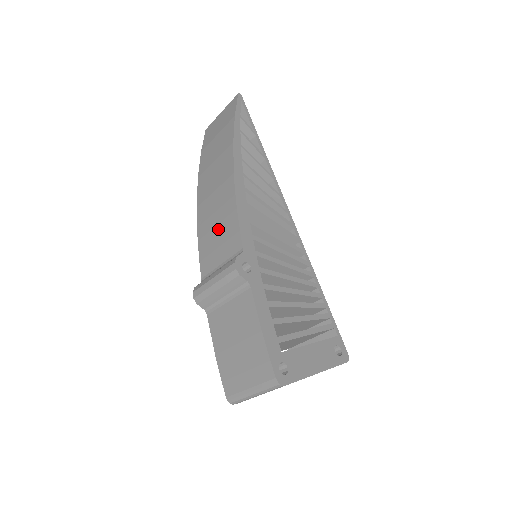
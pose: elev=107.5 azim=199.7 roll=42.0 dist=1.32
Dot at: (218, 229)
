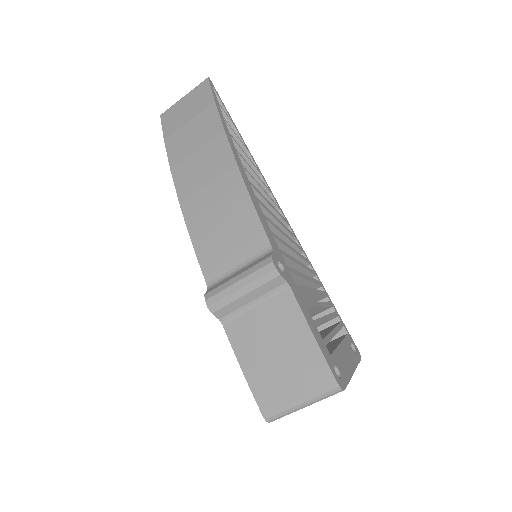
Dot at: (225, 226)
